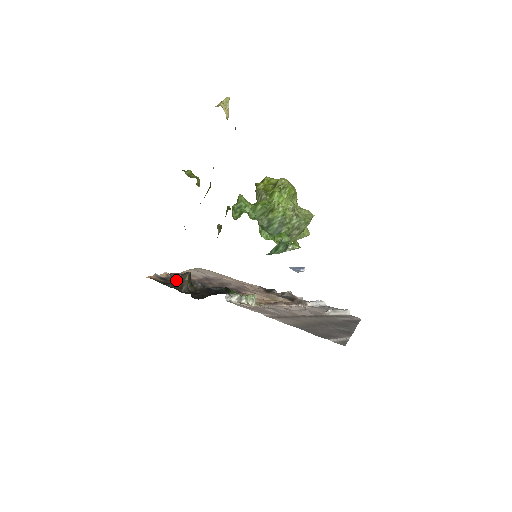
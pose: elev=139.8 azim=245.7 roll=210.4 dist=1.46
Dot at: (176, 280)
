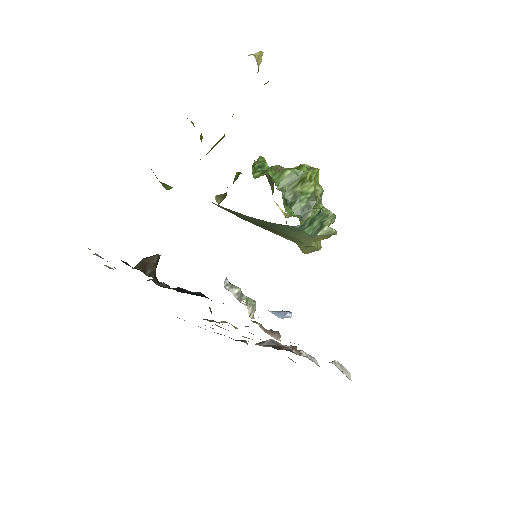
Dot at: occluded
